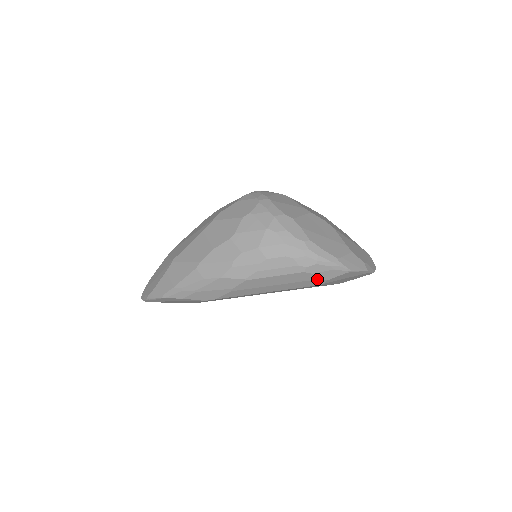
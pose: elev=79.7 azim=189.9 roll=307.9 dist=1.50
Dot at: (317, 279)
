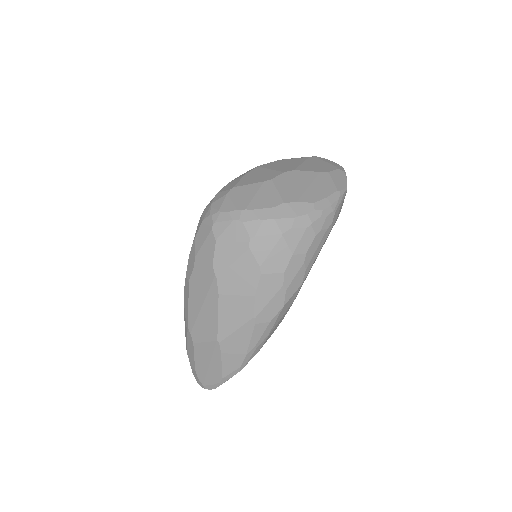
Dot at: (336, 220)
